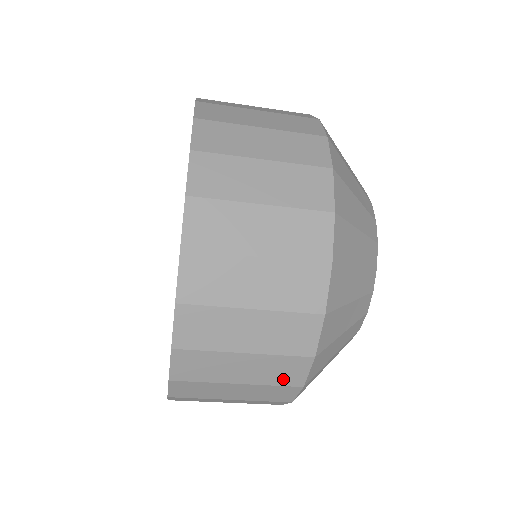
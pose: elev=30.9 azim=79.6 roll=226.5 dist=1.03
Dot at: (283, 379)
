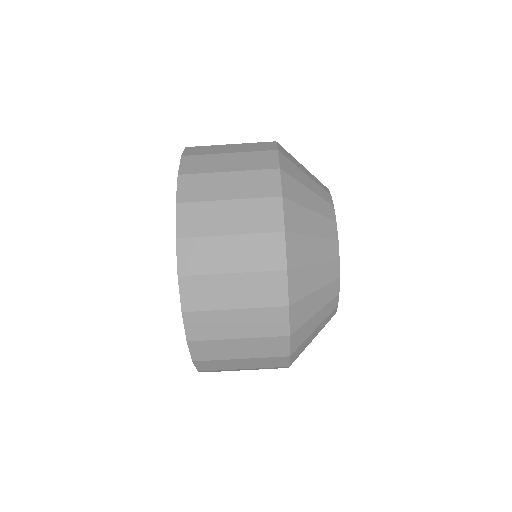
Dot at: (269, 299)
